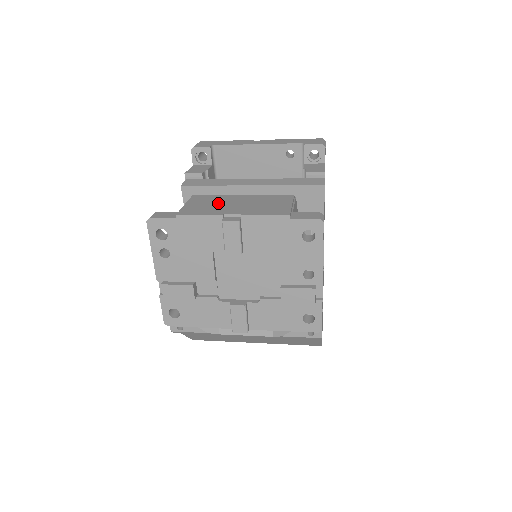
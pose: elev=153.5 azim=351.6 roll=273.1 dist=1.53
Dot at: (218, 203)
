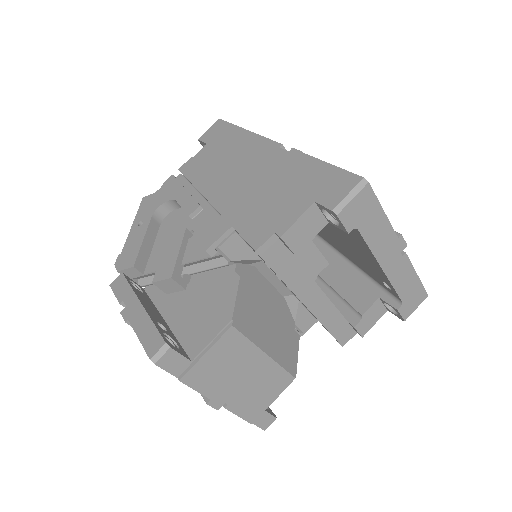
Dot at: (233, 368)
